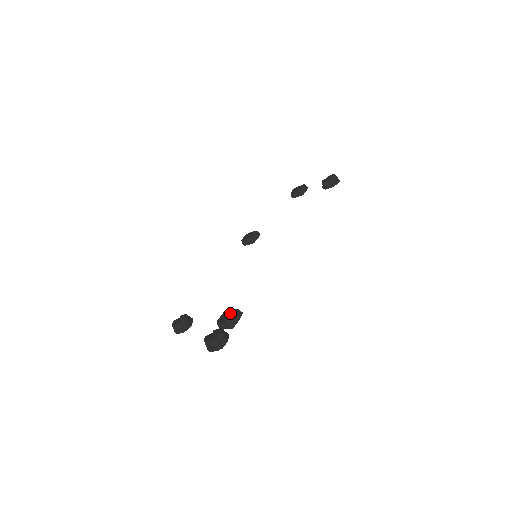
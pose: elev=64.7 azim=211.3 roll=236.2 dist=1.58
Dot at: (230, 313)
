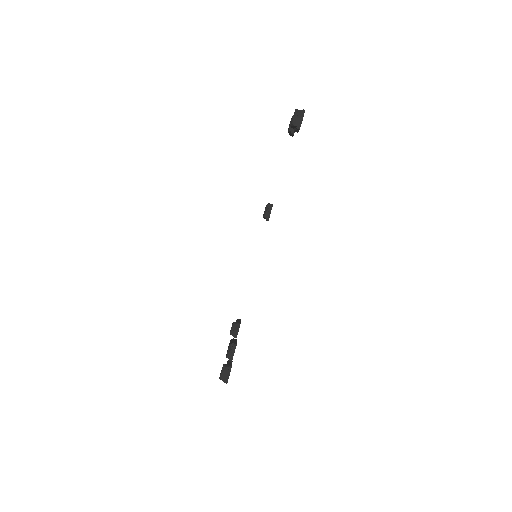
Dot at: (228, 347)
